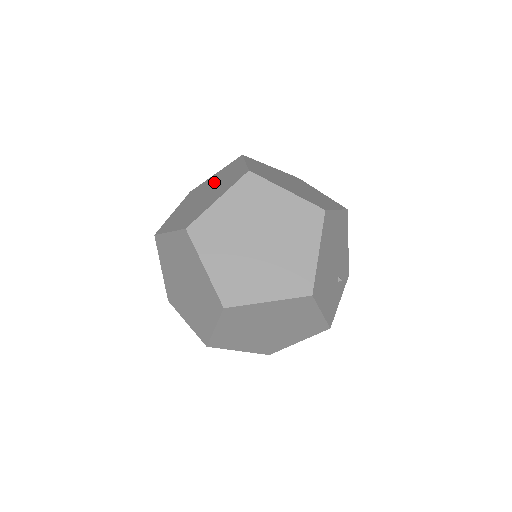
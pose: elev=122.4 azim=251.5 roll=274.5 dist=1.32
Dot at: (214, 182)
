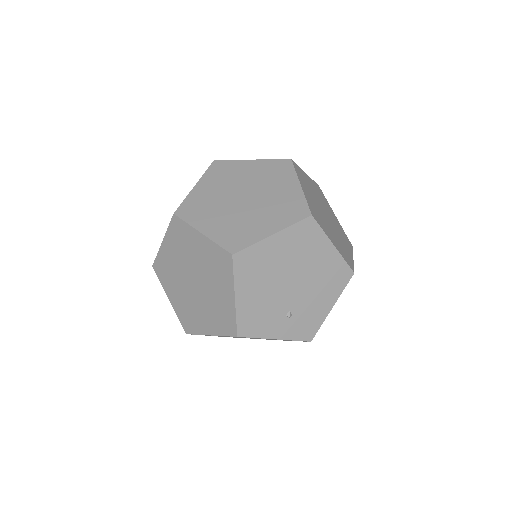
Dot at: occluded
